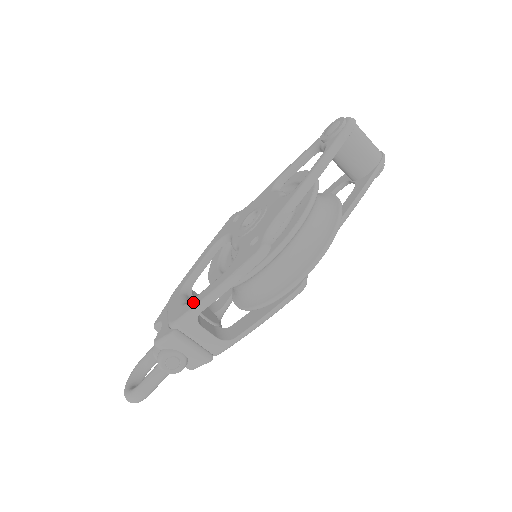
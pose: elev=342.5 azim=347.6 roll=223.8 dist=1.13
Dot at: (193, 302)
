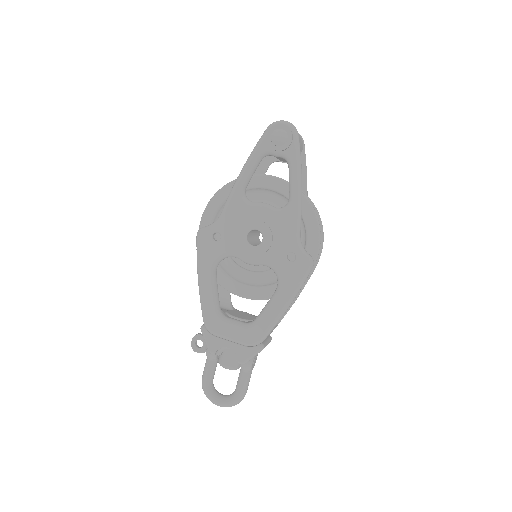
Dot at: (266, 321)
